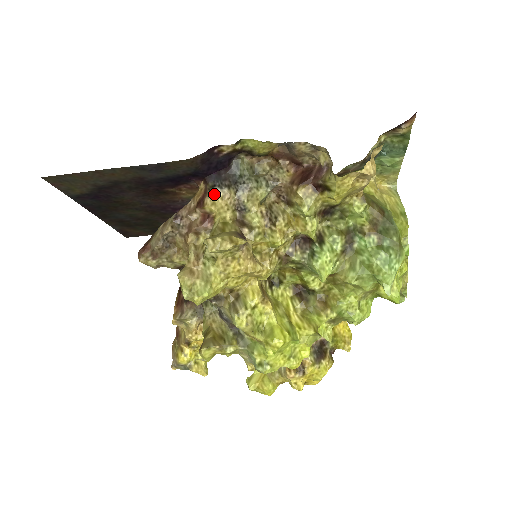
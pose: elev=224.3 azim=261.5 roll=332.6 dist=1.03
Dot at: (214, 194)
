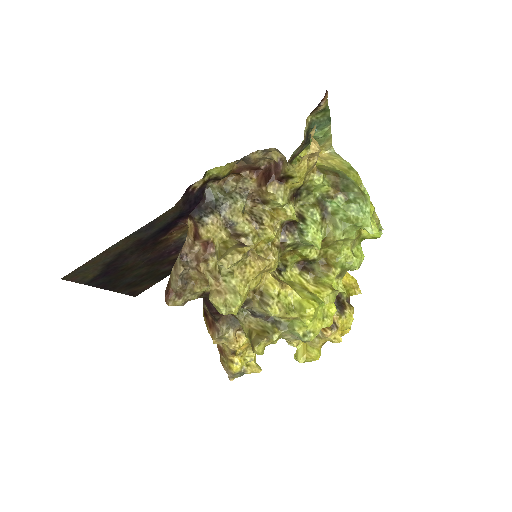
Dot at: (204, 224)
